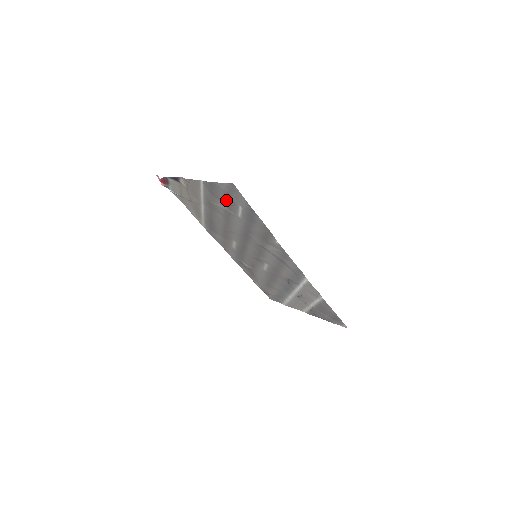
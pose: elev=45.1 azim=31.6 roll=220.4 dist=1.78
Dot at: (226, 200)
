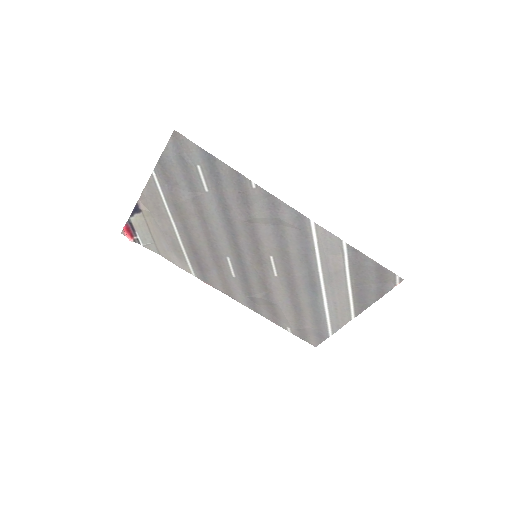
Dot at: (184, 175)
